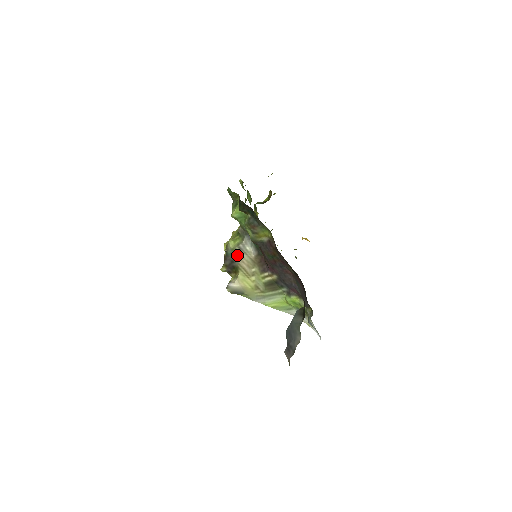
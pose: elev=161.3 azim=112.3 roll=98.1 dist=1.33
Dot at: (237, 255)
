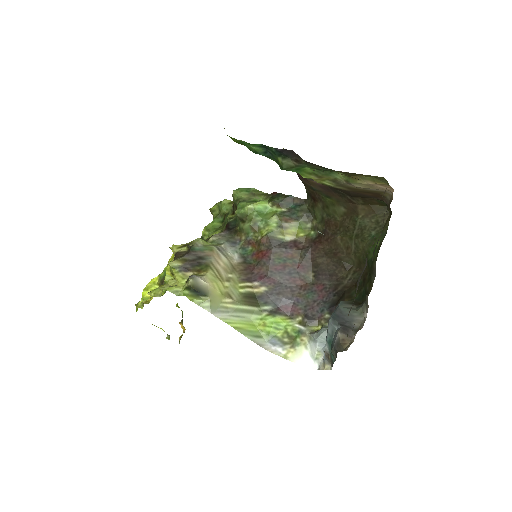
Dot at: (212, 253)
